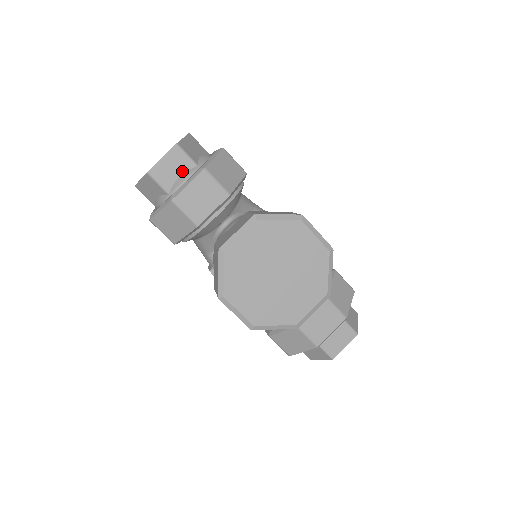
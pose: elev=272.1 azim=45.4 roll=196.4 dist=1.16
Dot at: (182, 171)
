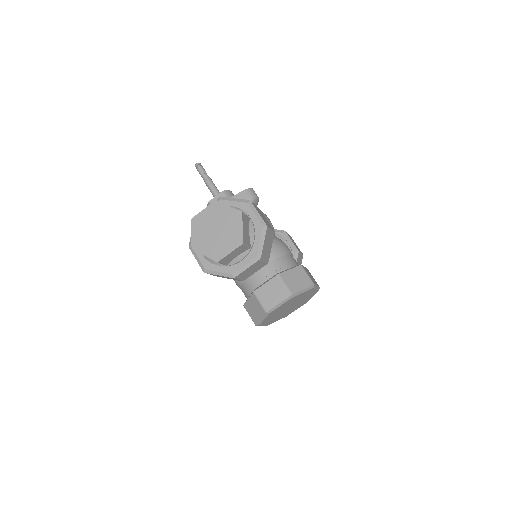
Dot at: (240, 254)
